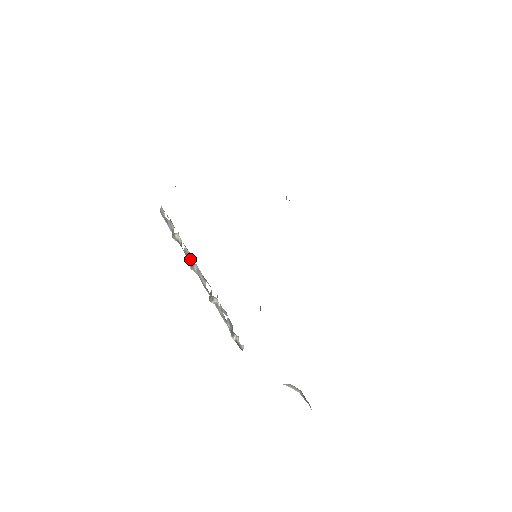
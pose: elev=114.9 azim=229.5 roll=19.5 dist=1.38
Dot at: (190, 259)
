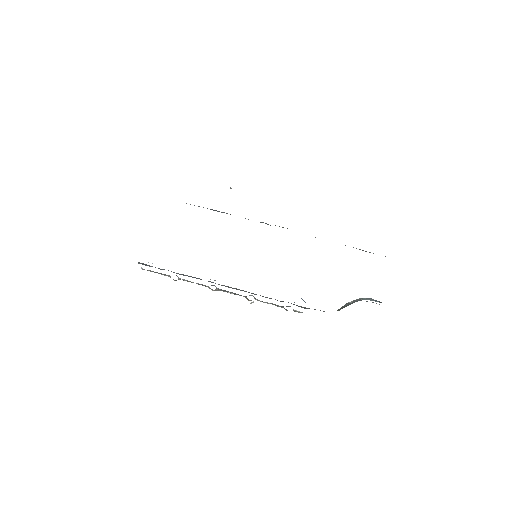
Dot at: occluded
